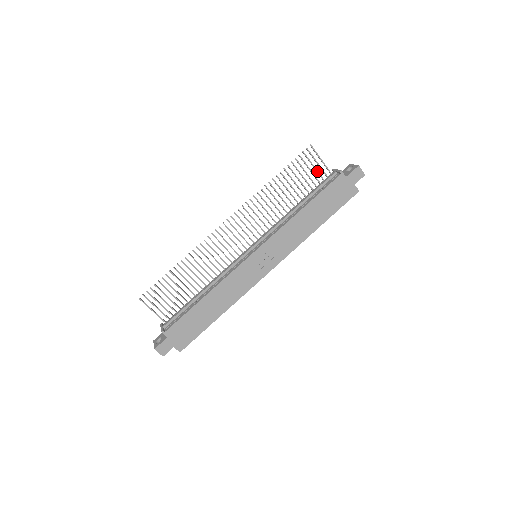
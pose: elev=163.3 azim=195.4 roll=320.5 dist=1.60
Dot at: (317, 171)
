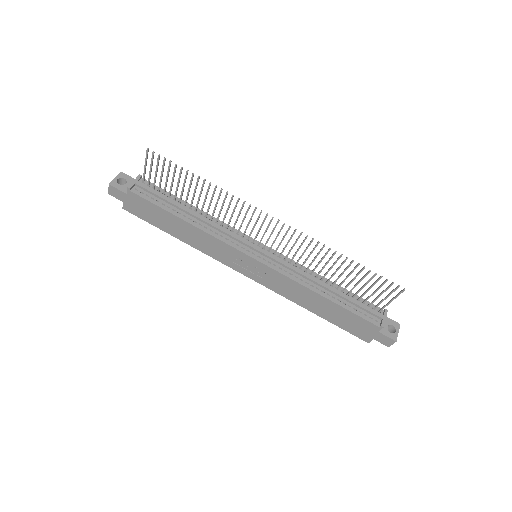
Dot at: (377, 298)
